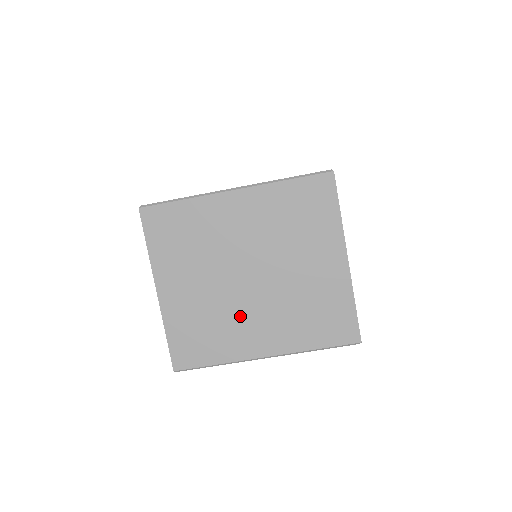
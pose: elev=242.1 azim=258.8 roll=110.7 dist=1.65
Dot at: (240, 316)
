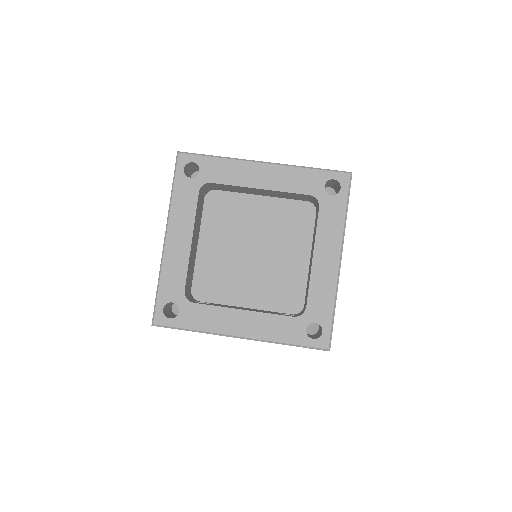
Dot at: occluded
